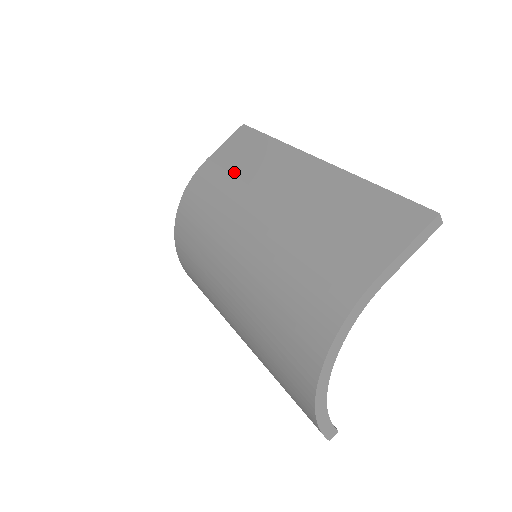
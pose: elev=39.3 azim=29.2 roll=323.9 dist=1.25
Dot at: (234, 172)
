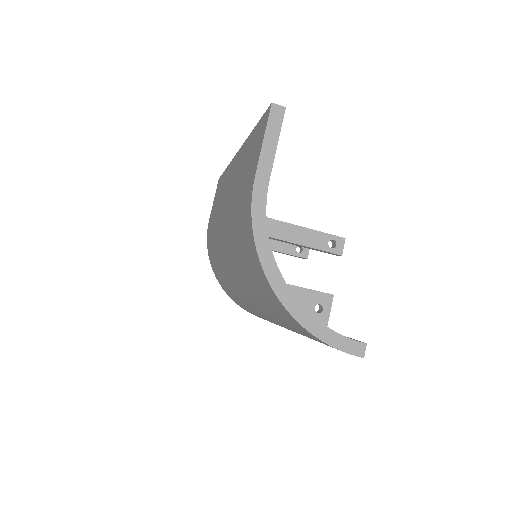
Dot at: (215, 212)
